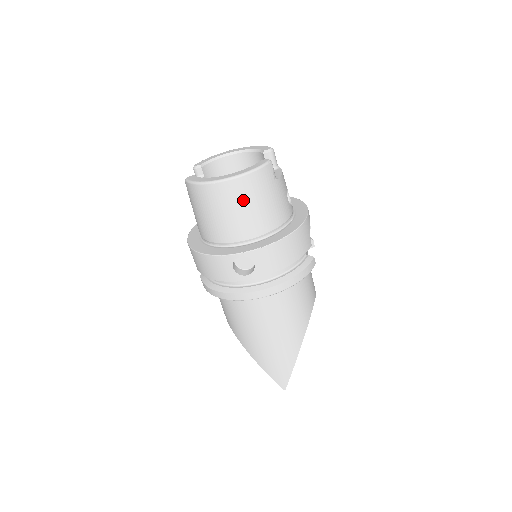
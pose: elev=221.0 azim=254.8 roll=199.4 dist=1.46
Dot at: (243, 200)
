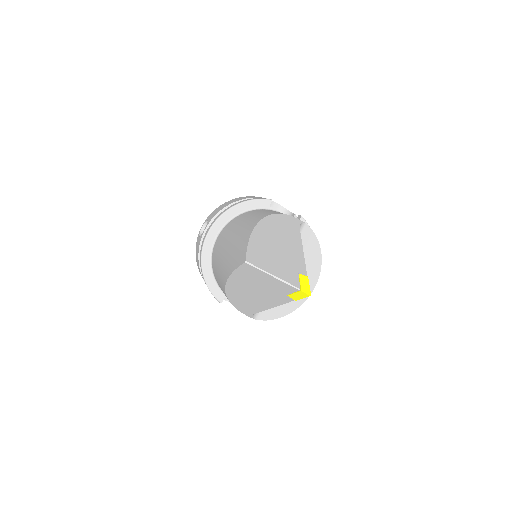
Dot at: occluded
